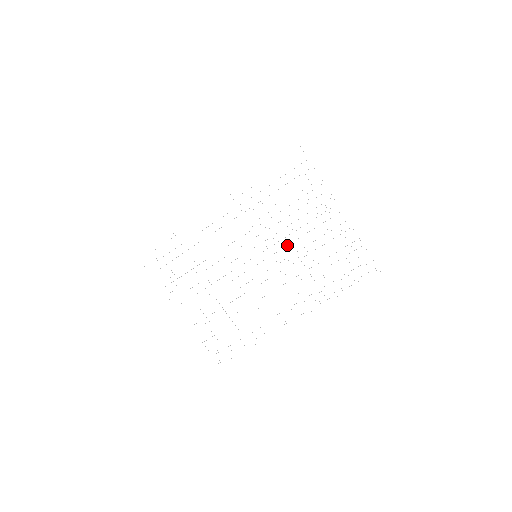
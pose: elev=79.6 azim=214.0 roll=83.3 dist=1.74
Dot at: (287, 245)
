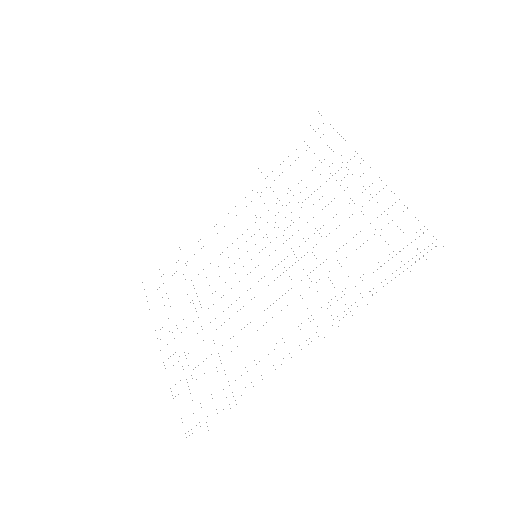
Dot at: occluded
